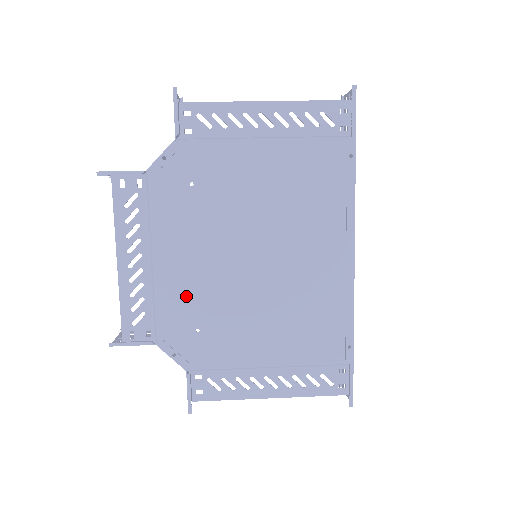
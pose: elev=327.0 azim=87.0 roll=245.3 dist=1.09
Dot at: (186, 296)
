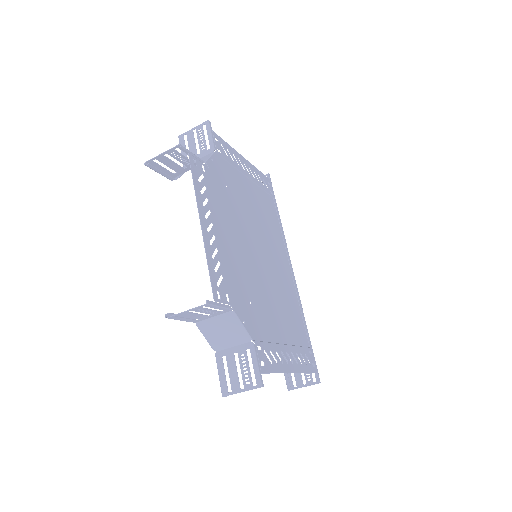
Dot at: (239, 270)
